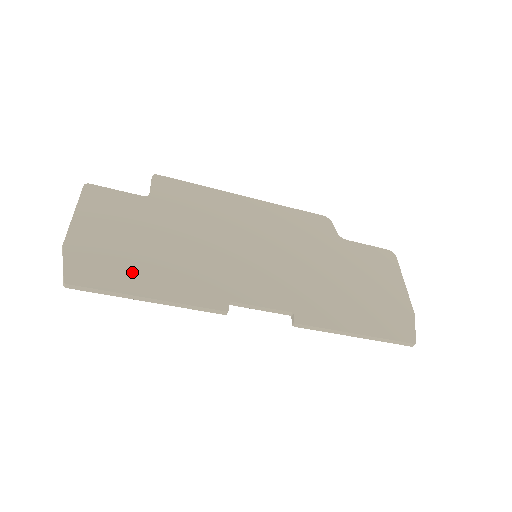
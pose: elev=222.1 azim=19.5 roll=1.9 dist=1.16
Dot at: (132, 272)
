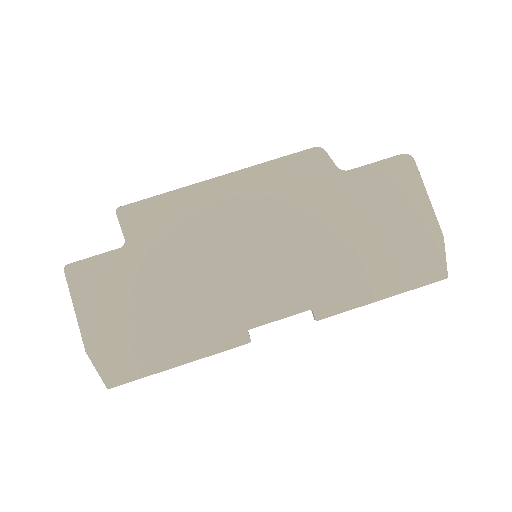
Dot at: (153, 347)
